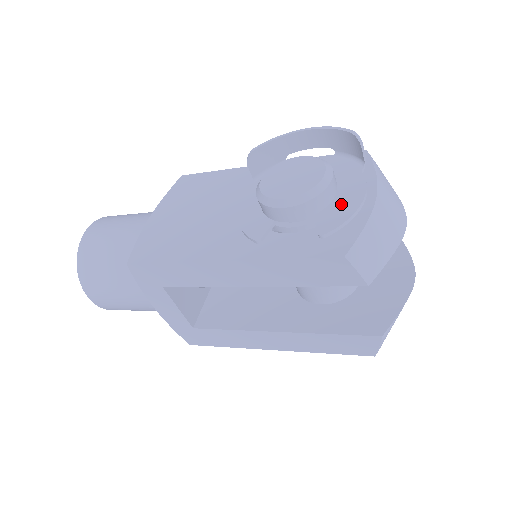
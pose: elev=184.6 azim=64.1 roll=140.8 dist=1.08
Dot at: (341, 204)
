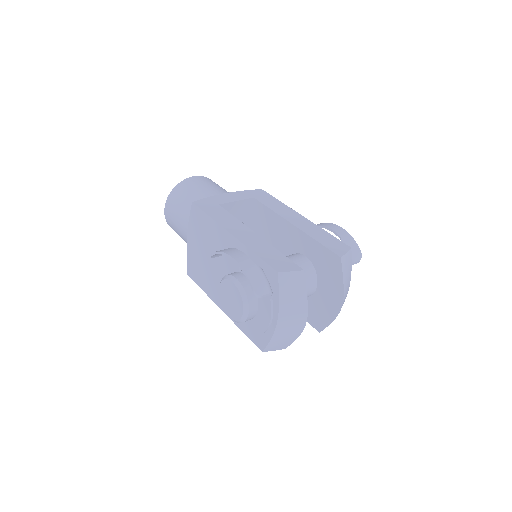
Dot at: (260, 320)
